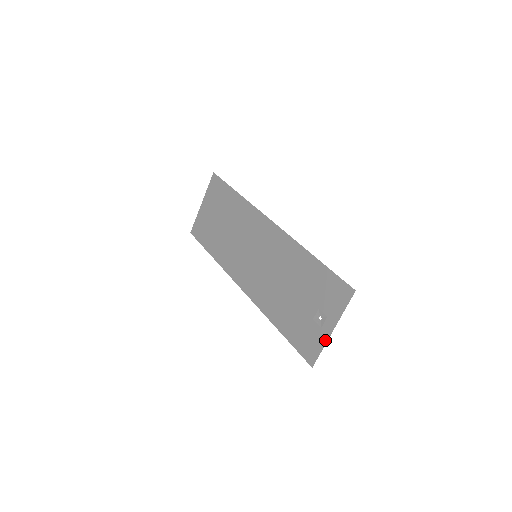
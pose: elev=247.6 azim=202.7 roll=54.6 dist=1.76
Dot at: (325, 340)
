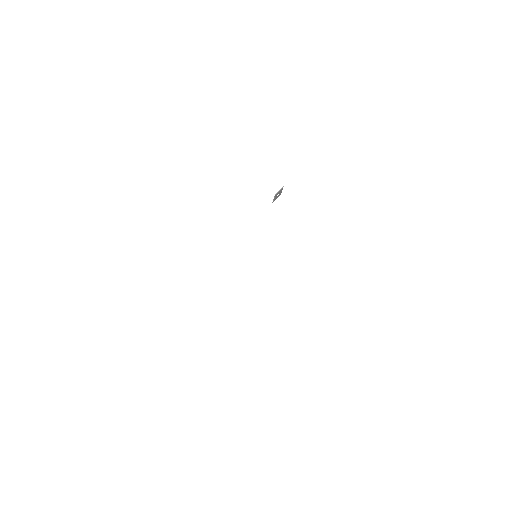
Dot at: occluded
